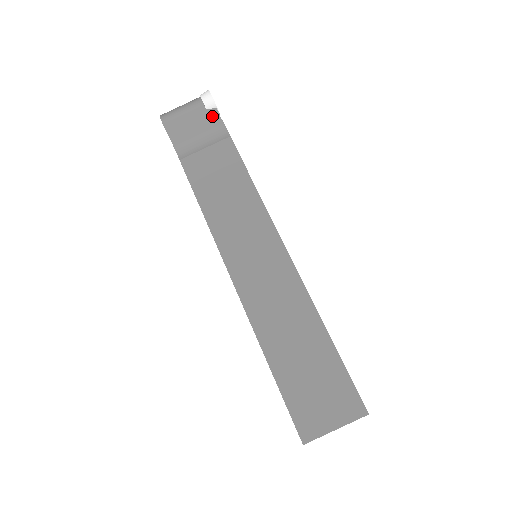
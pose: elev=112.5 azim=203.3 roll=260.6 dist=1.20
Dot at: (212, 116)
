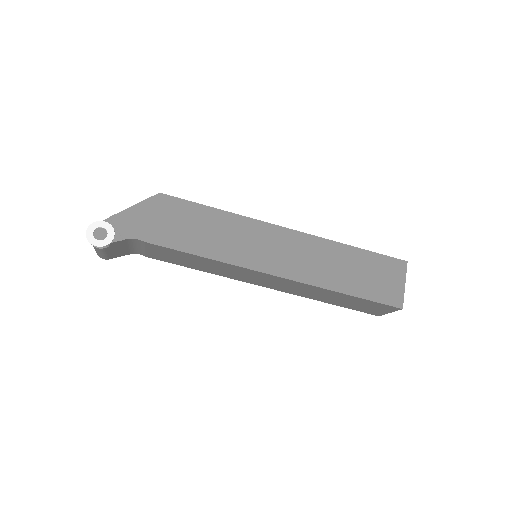
Dot at: (117, 244)
